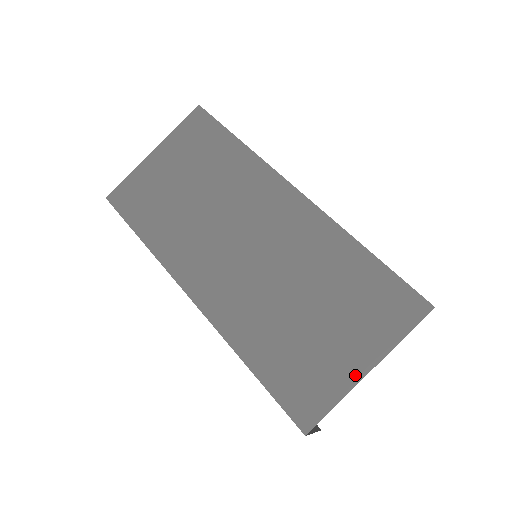
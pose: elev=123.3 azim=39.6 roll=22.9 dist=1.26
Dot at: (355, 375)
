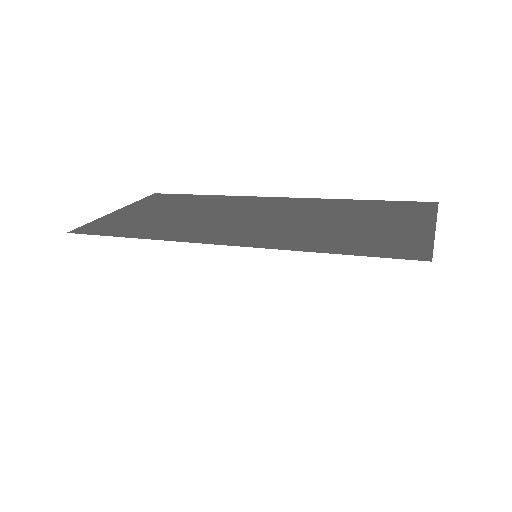
Dot at: (427, 230)
